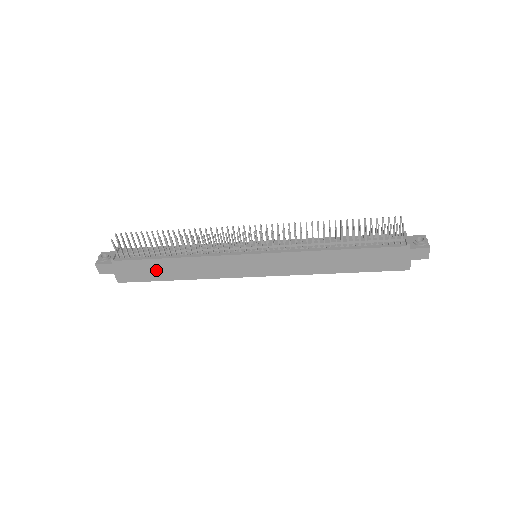
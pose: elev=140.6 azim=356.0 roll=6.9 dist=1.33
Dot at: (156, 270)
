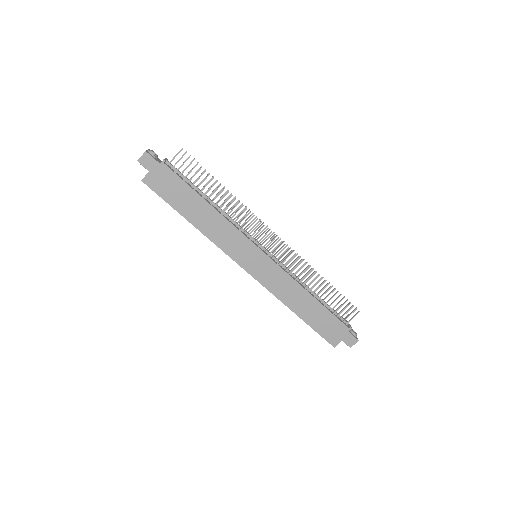
Dot at: (184, 200)
